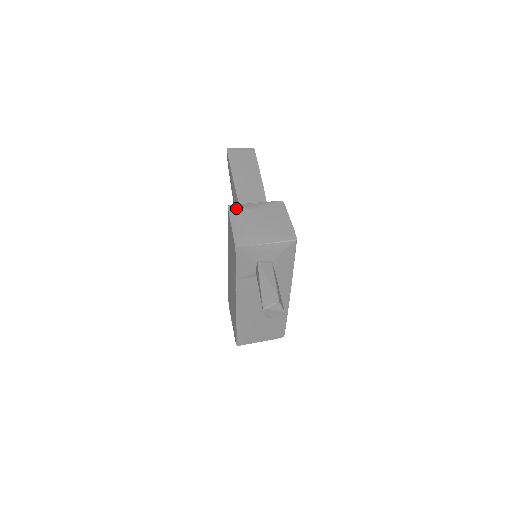
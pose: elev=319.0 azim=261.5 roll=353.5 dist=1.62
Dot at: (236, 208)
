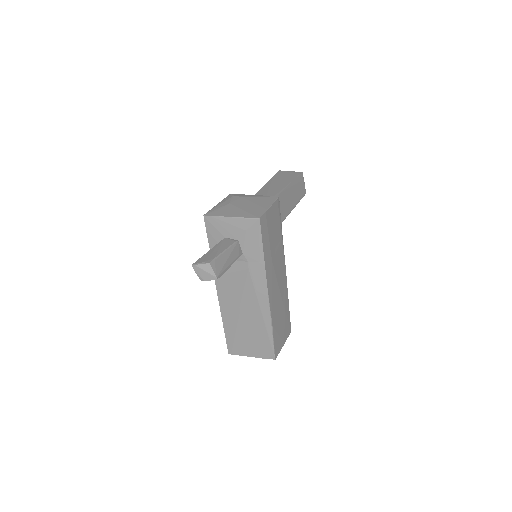
Dot at: (233, 195)
